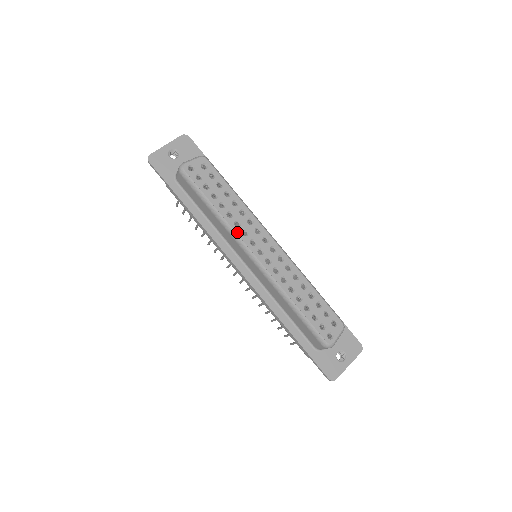
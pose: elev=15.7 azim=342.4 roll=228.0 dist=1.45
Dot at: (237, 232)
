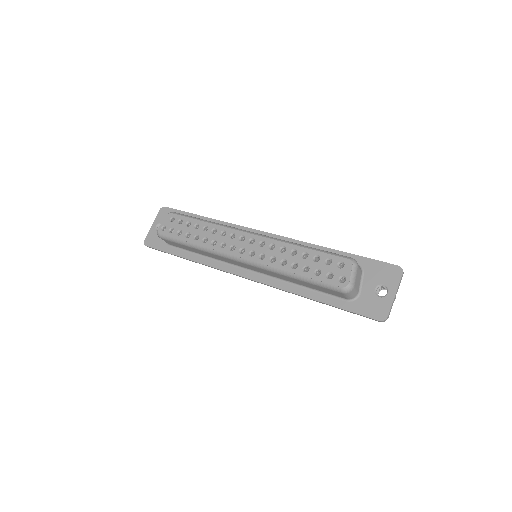
Dot at: (216, 249)
